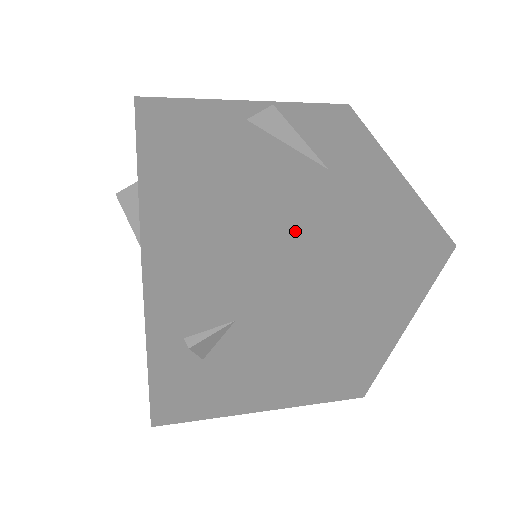
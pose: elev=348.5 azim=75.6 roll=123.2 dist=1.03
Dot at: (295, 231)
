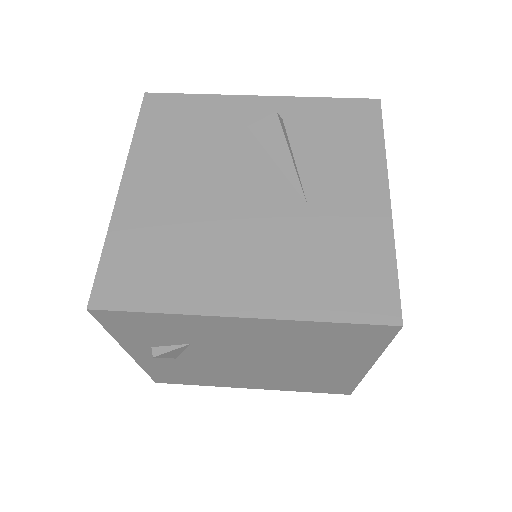
Dot at: (235, 288)
